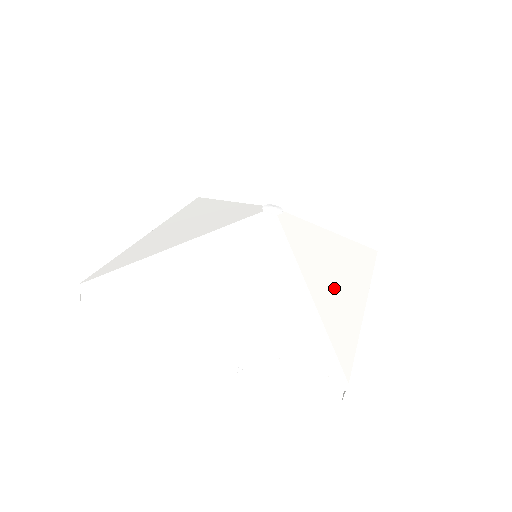
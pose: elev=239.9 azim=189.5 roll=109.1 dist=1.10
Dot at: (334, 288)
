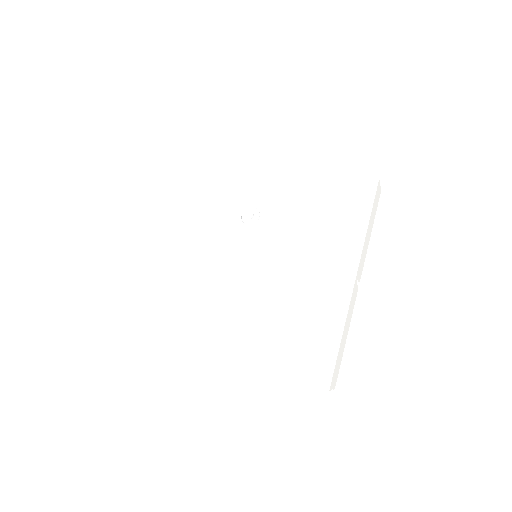
Dot at: (319, 286)
